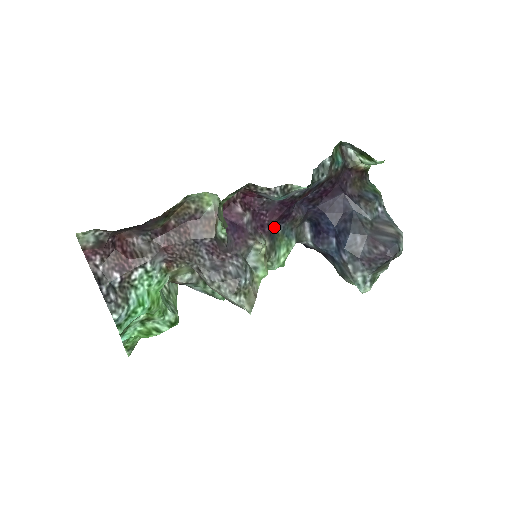
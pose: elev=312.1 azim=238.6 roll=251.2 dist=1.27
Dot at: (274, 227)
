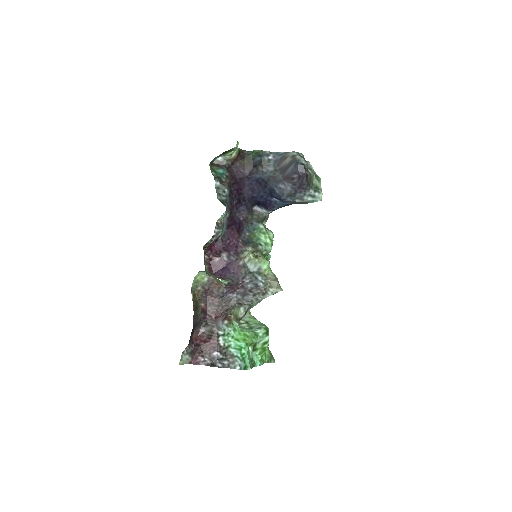
Dot at: (242, 237)
